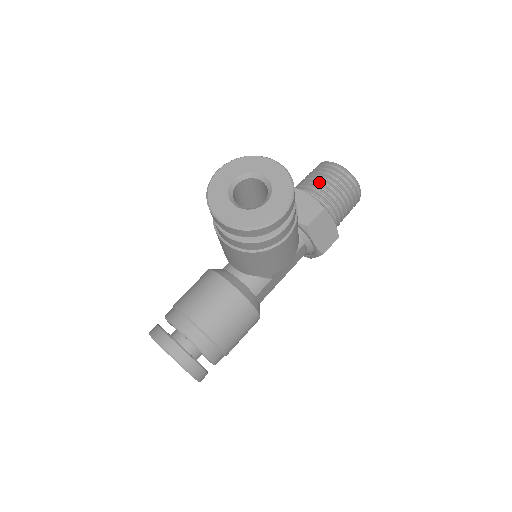
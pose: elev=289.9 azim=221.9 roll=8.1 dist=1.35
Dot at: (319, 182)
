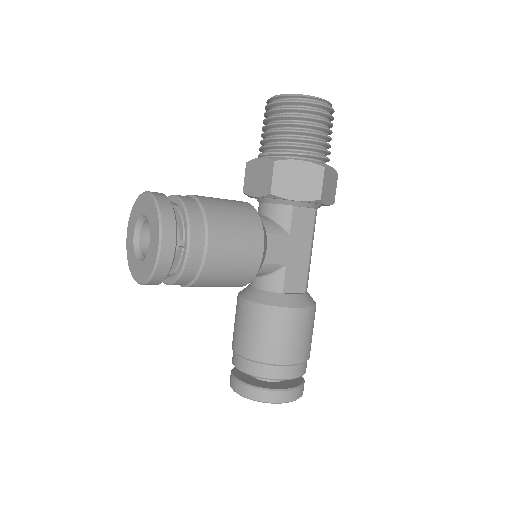
Dot at: (265, 134)
